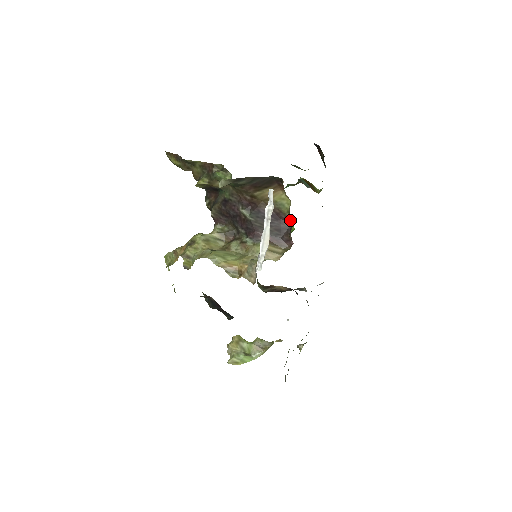
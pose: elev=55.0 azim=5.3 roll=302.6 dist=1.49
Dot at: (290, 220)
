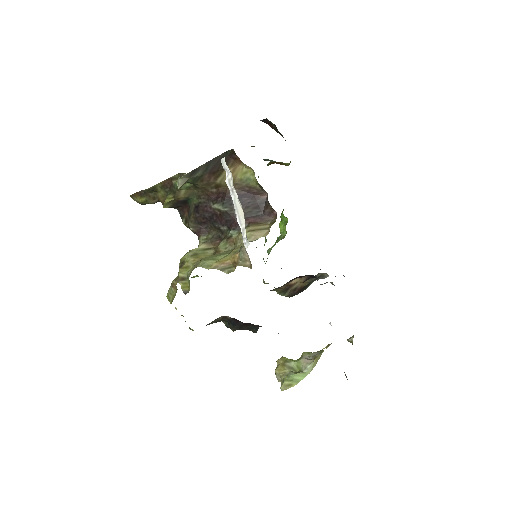
Dot at: (263, 191)
